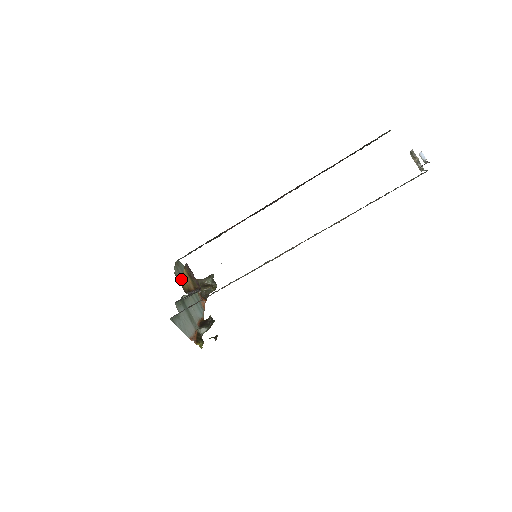
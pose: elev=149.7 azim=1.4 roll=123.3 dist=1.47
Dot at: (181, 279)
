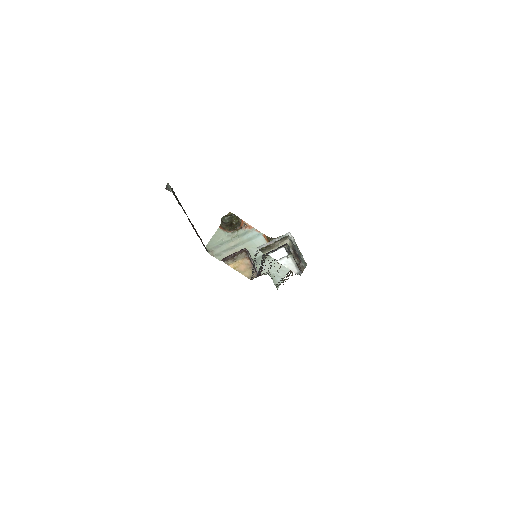
Dot at: (228, 253)
